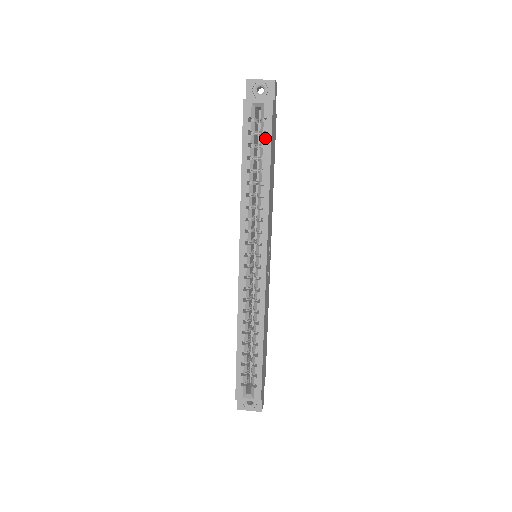
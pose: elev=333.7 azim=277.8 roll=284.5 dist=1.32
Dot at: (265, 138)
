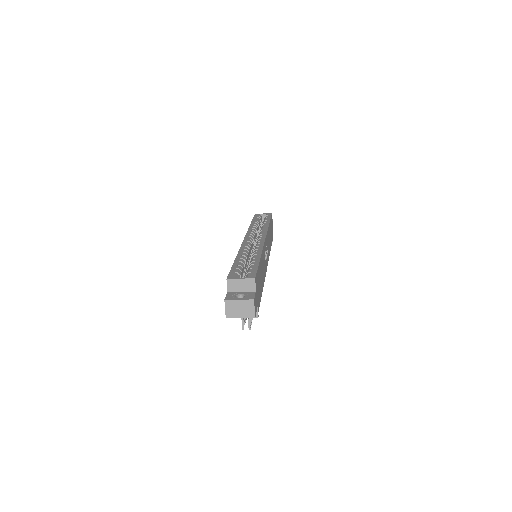
Dot at: (267, 218)
